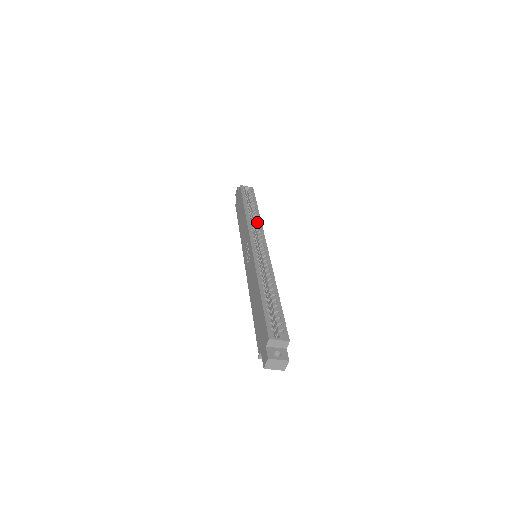
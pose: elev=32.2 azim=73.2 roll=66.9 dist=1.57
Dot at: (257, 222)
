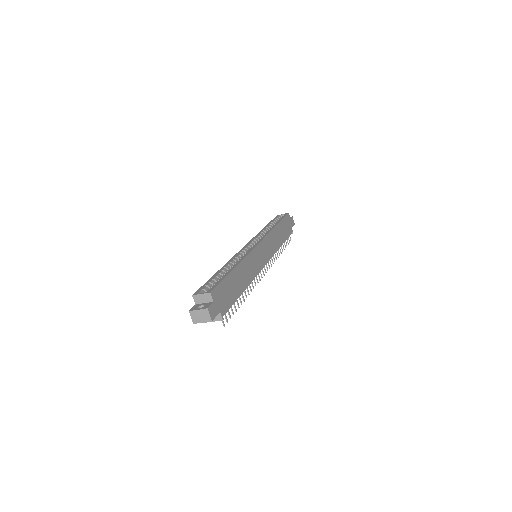
Dot at: (267, 231)
